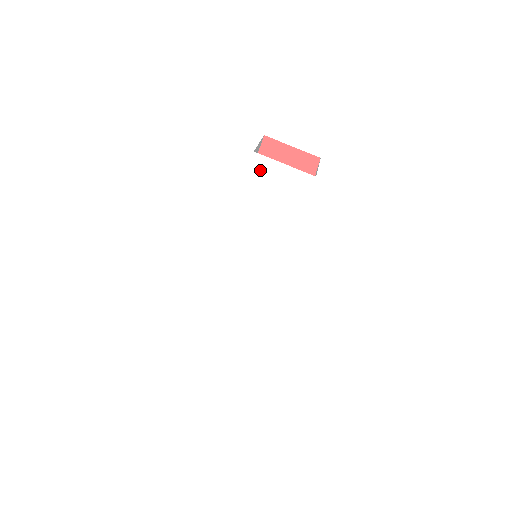
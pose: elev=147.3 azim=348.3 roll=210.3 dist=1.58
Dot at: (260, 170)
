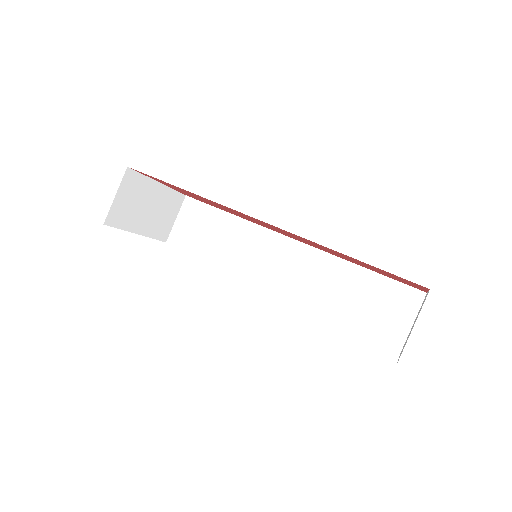
Dot at: occluded
